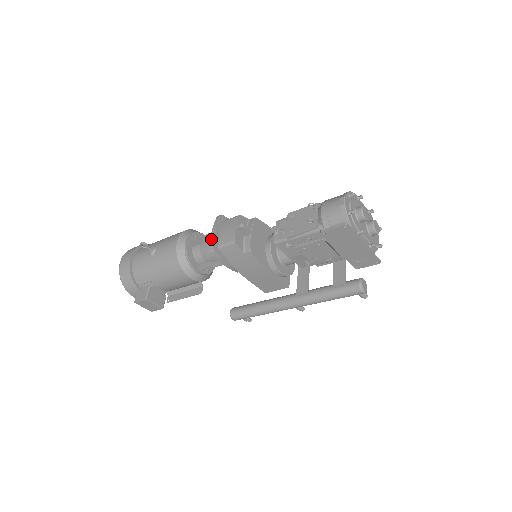
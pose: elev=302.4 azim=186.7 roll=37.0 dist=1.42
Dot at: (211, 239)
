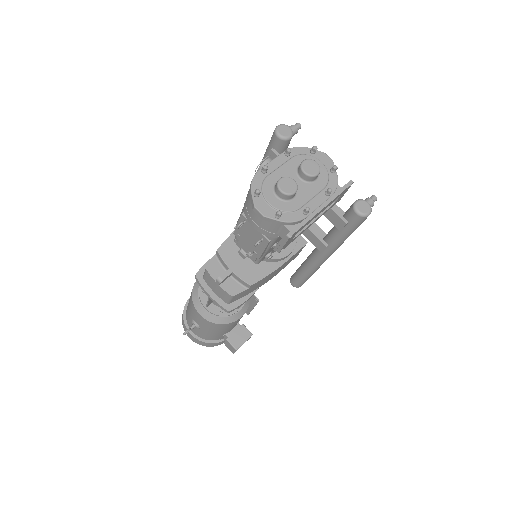
Dot at: (216, 304)
